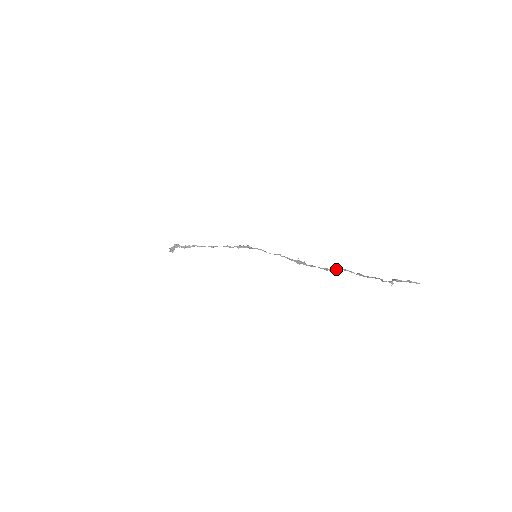
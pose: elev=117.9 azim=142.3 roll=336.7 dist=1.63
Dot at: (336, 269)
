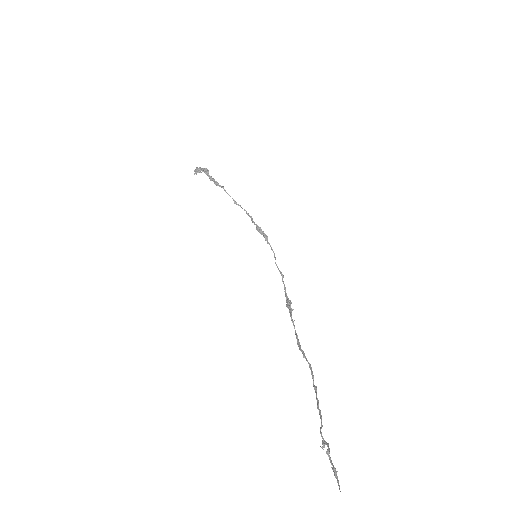
Dot at: occluded
